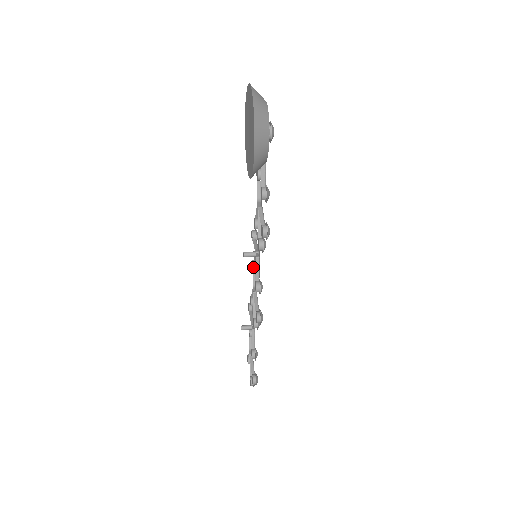
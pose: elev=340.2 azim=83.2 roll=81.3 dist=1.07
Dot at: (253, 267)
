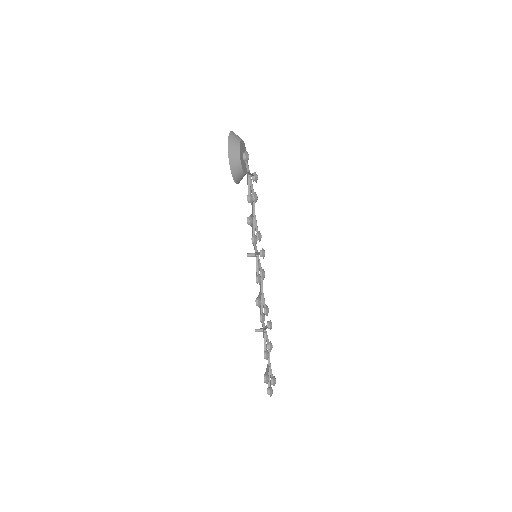
Dot at: (260, 273)
